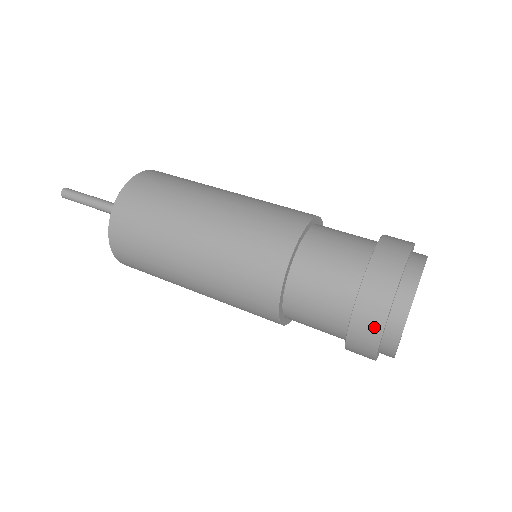
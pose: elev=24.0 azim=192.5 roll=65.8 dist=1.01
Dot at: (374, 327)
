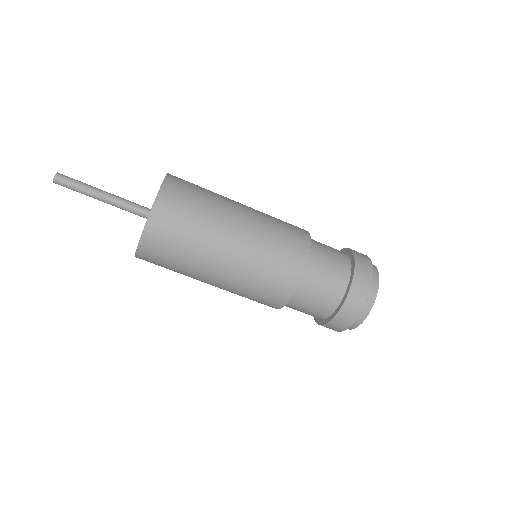
Dot at: (368, 273)
